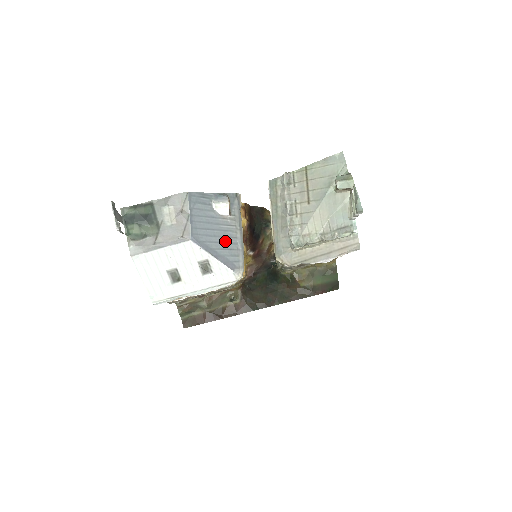
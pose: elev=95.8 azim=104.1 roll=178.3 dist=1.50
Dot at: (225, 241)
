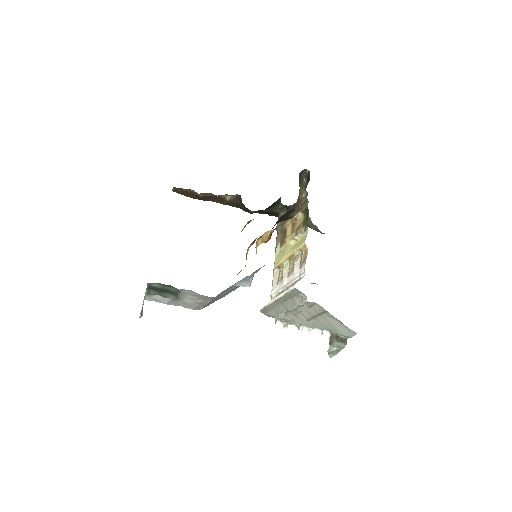
Dot at: (230, 290)
